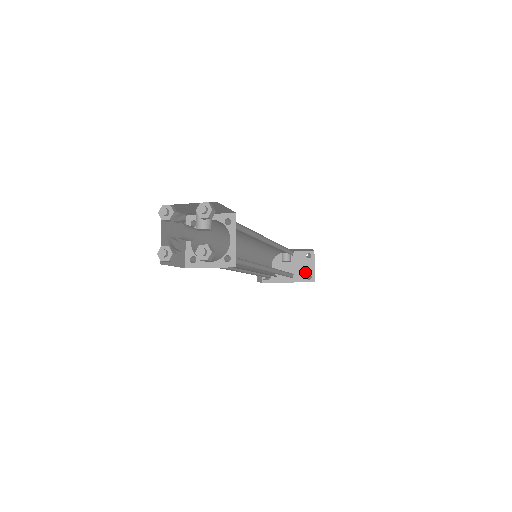
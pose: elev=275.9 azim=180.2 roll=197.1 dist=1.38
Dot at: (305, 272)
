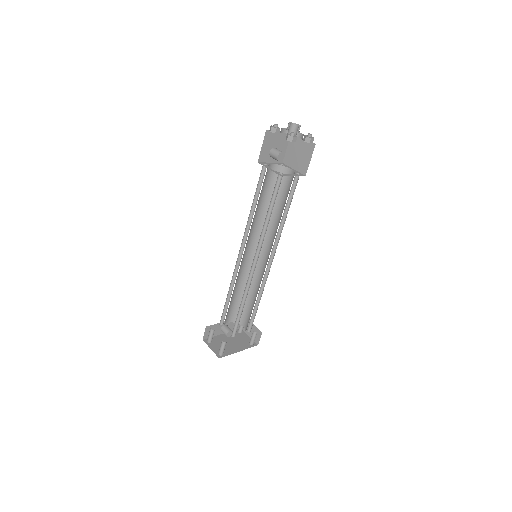
Dot at: (246, 342)
